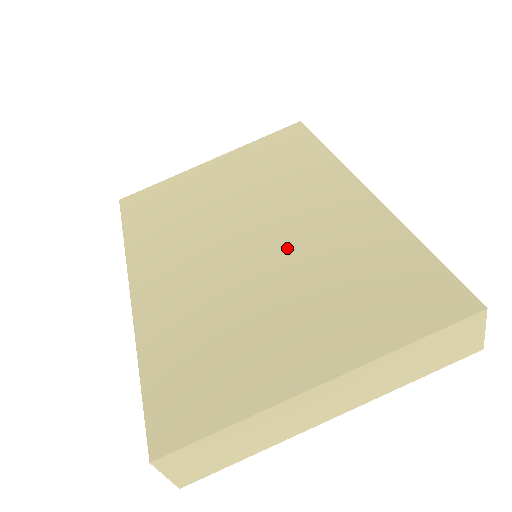
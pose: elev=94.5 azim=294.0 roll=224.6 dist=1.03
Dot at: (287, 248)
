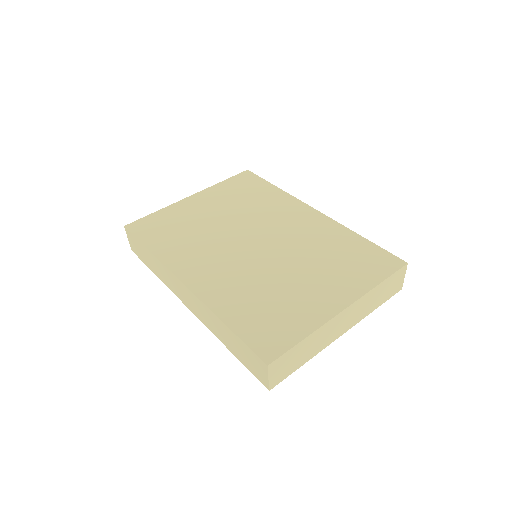
Dot at: (286, 246)
